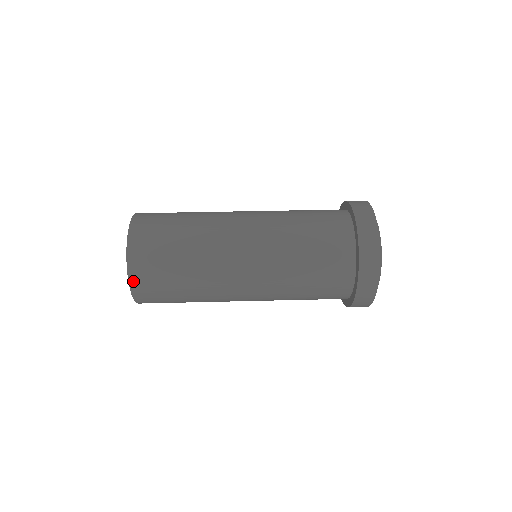
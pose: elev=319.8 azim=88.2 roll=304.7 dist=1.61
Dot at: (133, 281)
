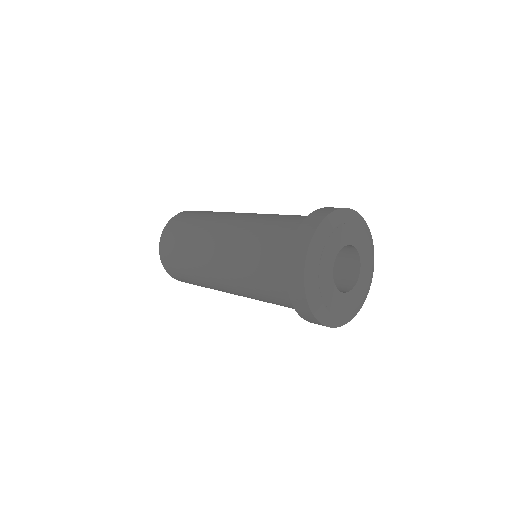
Dot at: (181, 213)
